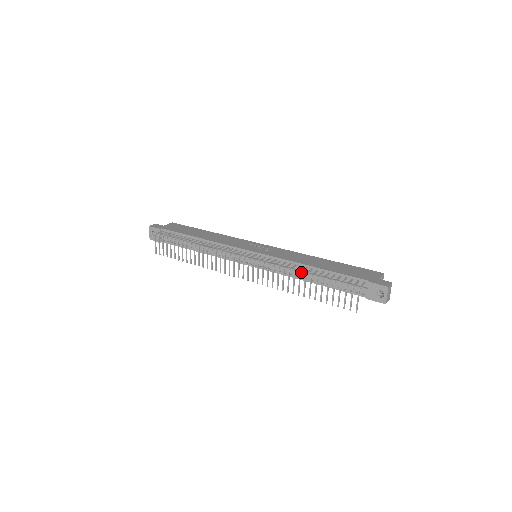
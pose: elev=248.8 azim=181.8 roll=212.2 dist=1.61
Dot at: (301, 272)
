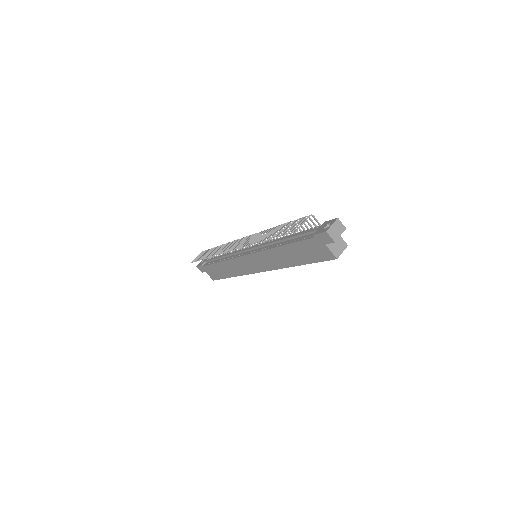
Dot at: (277, 227)
